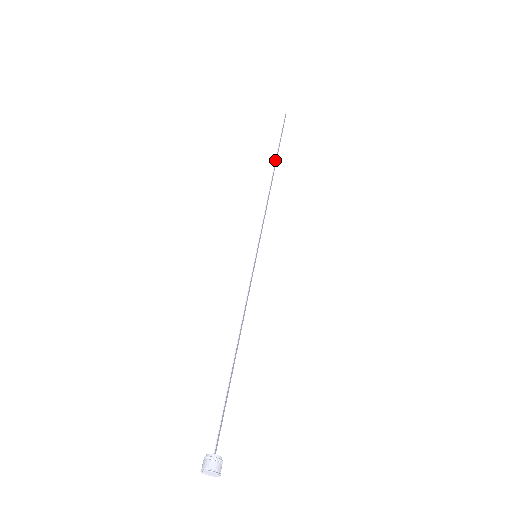
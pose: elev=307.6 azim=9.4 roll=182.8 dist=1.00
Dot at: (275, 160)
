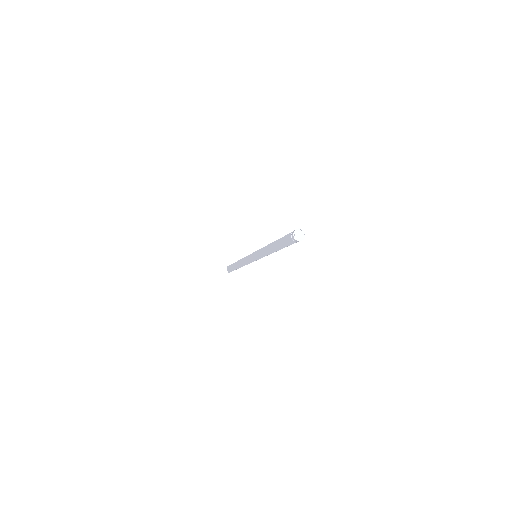
Dot at: occluded
